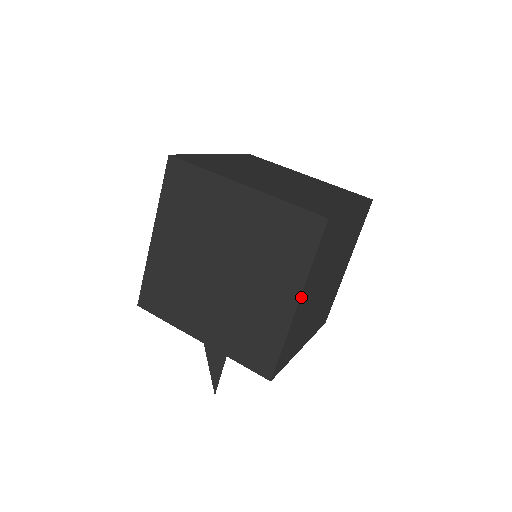
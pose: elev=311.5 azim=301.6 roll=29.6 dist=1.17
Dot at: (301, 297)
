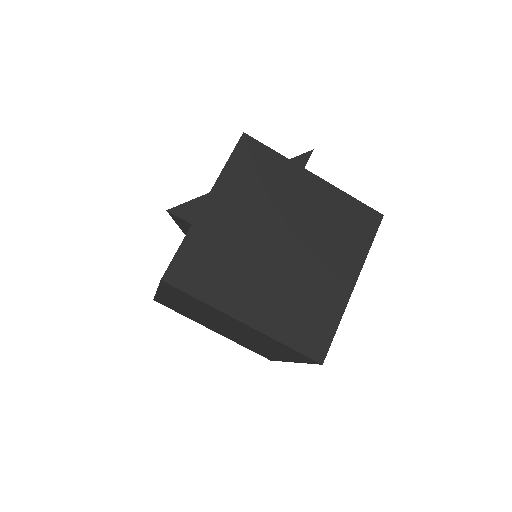
Dot at: occluded
